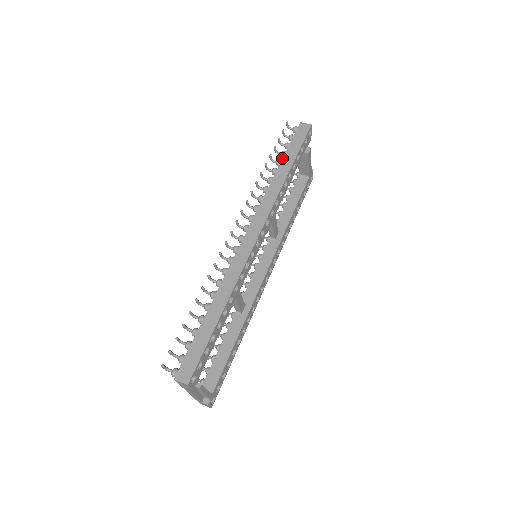
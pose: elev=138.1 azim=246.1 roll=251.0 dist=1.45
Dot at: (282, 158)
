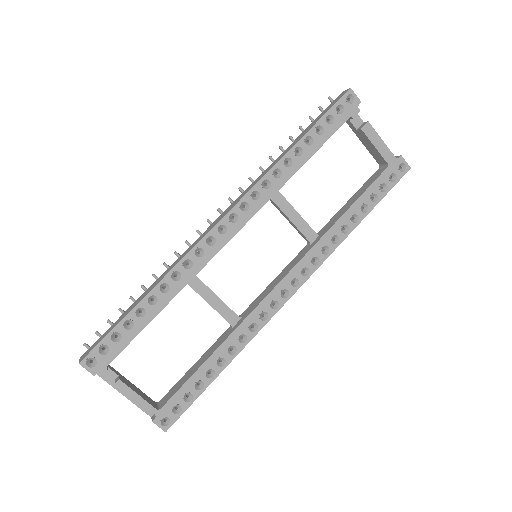
Dot at: (299, 135)
